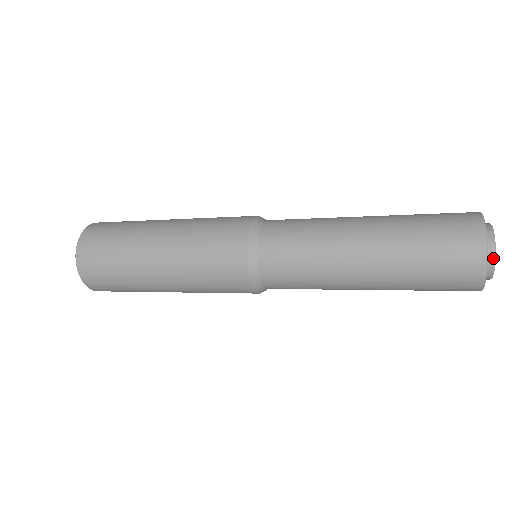
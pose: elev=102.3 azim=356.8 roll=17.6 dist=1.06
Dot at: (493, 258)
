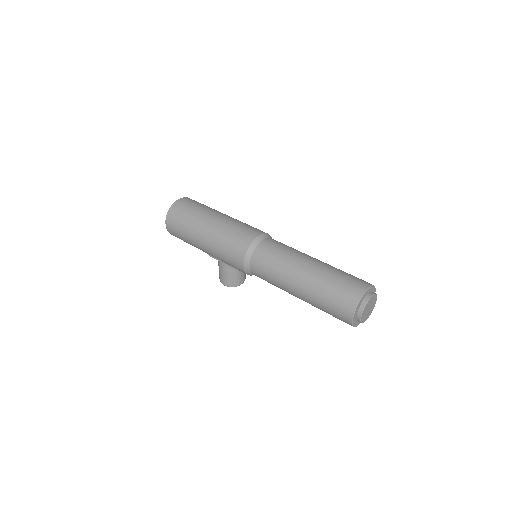
Dot at: (366, 301)
